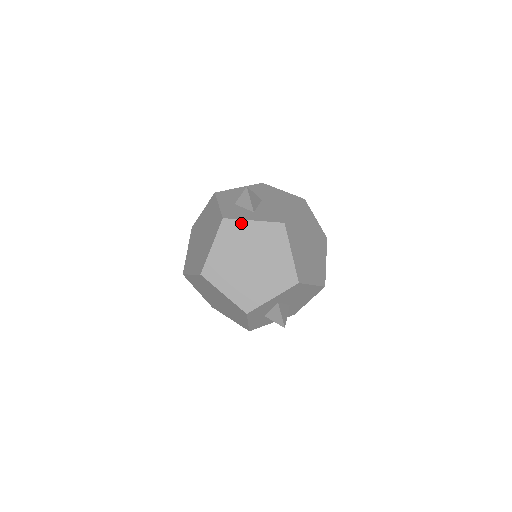
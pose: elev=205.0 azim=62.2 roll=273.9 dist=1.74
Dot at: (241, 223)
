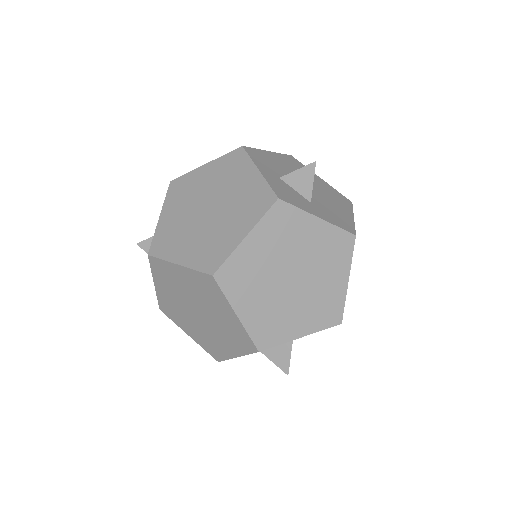
Dot at: (301, 215)
